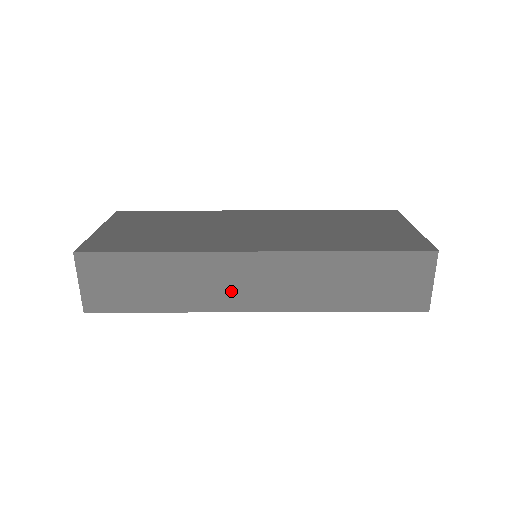
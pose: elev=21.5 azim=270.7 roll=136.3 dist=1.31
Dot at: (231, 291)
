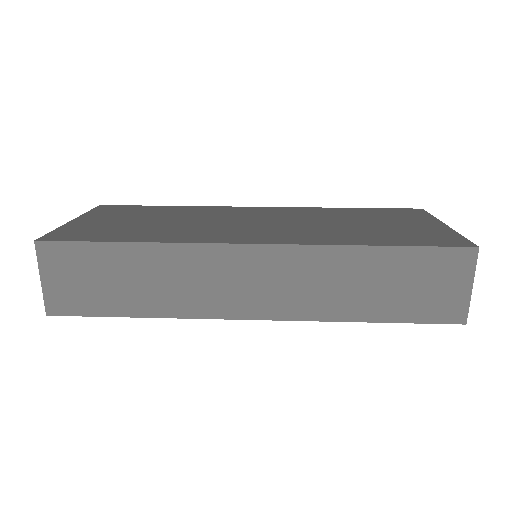
Dot at: (223, 293)
